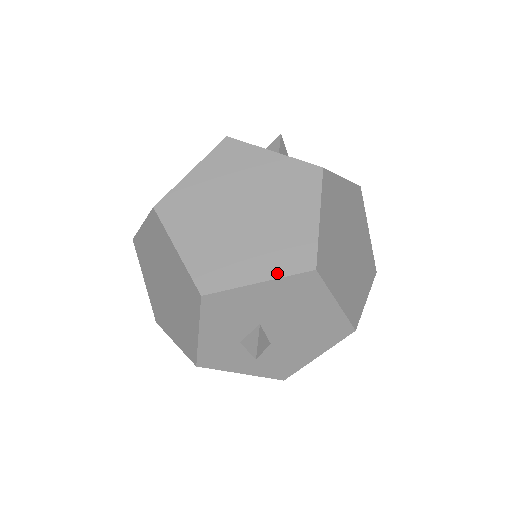
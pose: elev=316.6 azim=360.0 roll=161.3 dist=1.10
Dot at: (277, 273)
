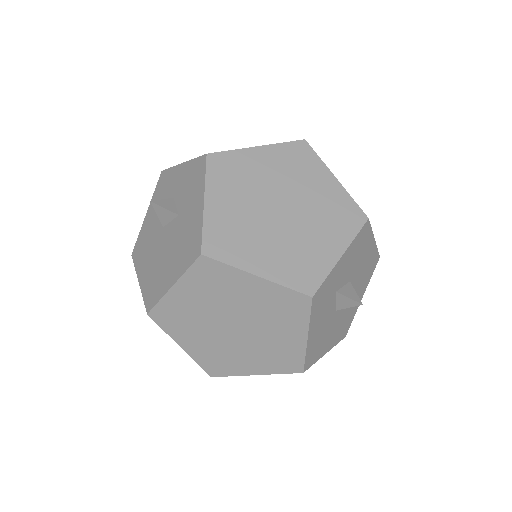
Dot at: occluded
